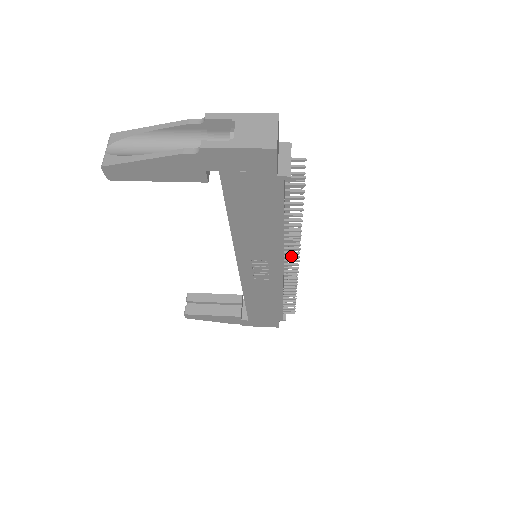
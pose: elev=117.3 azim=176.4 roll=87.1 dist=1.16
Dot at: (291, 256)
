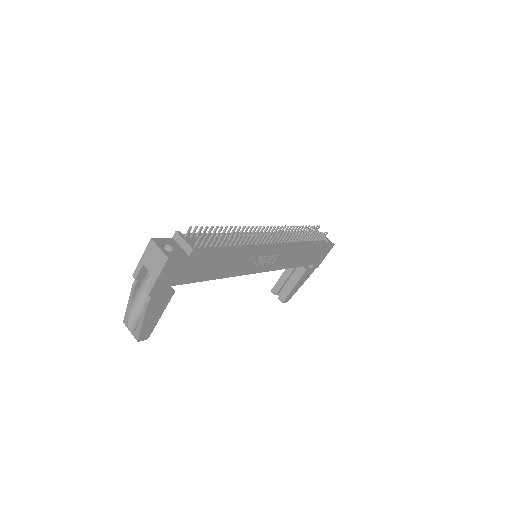
Dot at: (266, 239)
